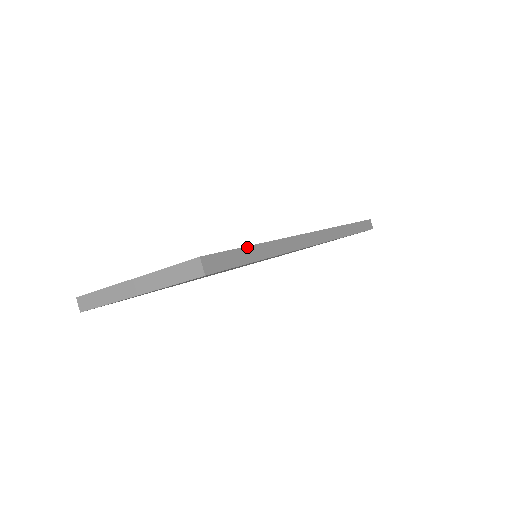
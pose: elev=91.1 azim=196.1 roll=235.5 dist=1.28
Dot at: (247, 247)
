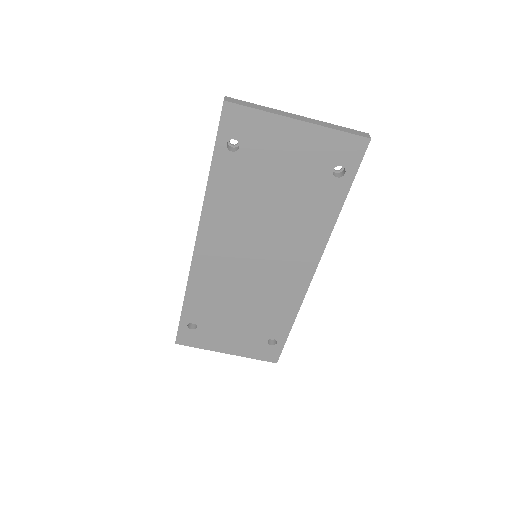
Dot at: occluded
